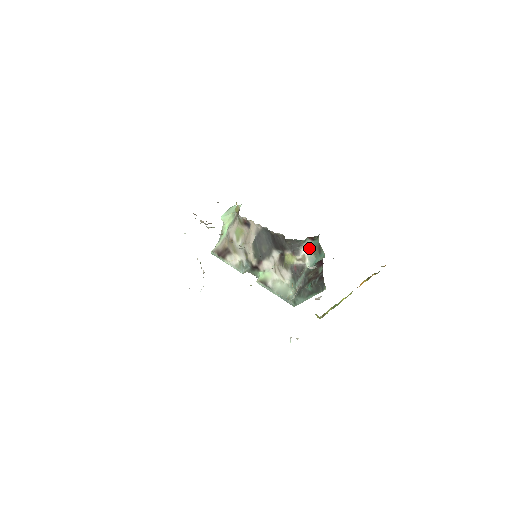
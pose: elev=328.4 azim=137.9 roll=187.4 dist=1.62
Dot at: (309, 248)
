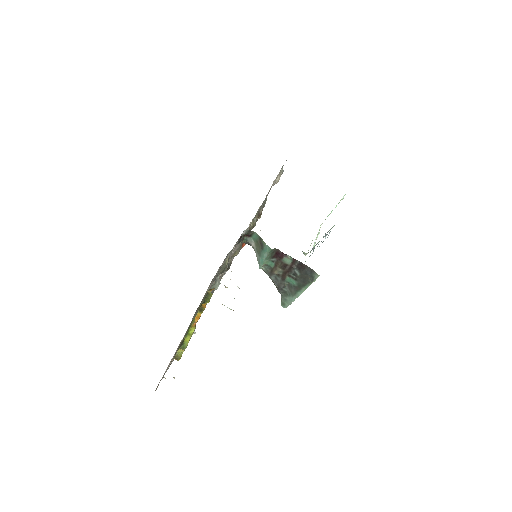
Dot at: (254, 246)
